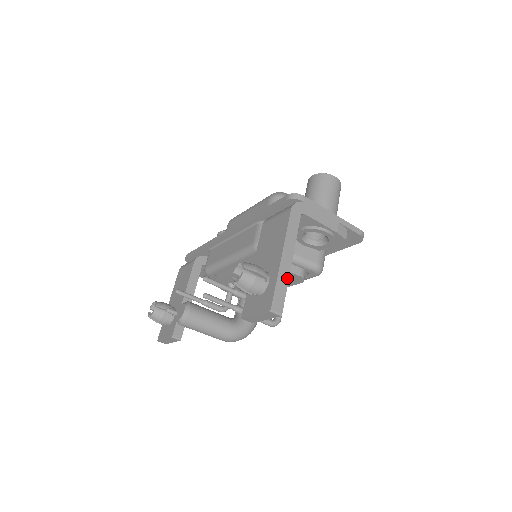
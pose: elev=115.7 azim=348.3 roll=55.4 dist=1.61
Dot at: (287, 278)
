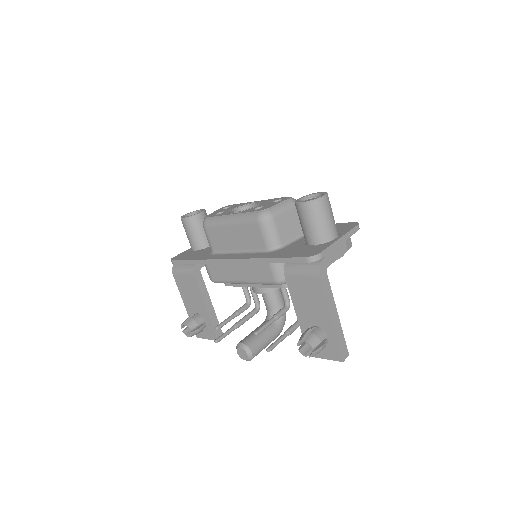
Dot at: (341, 329)
